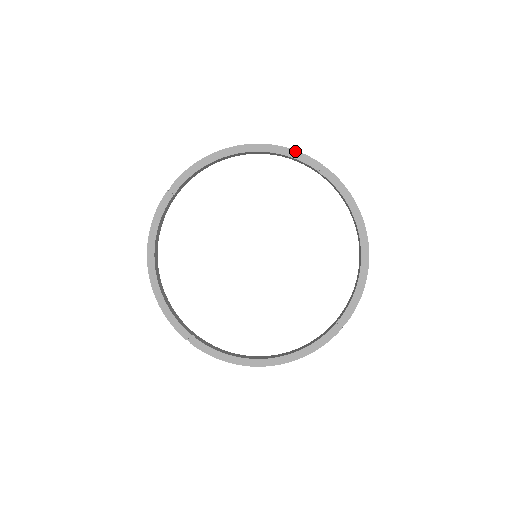
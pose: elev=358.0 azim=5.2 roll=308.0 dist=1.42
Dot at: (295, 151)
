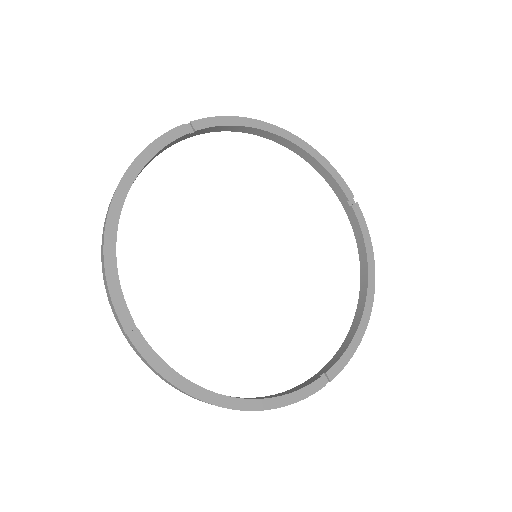
Dot at: (334, 168)
